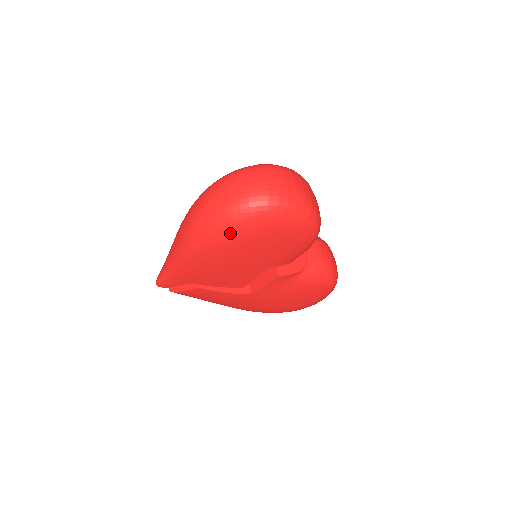
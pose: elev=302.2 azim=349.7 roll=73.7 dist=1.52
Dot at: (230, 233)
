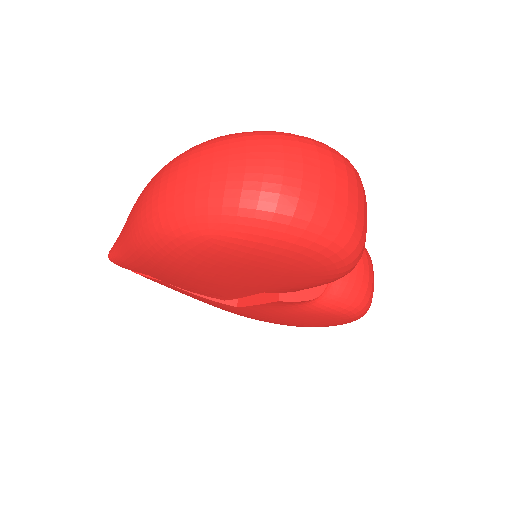
Dot at: (200, 245)
